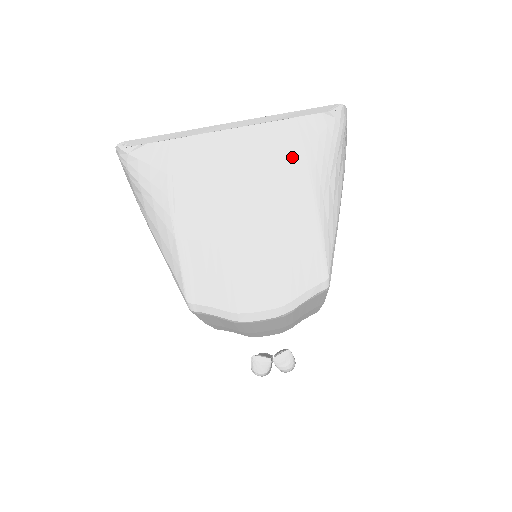
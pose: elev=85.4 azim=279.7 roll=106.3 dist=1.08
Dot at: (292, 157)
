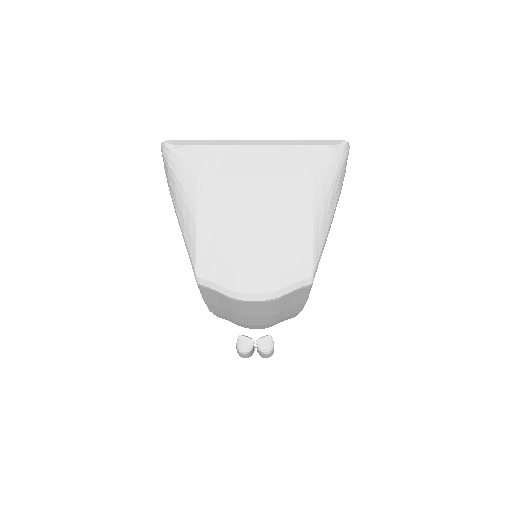
Dot at: (300, 175)
